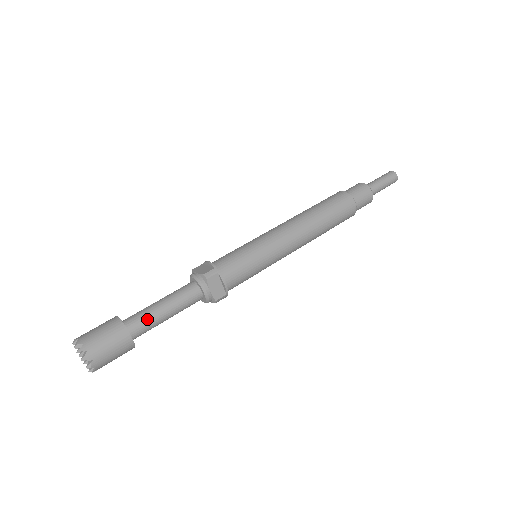
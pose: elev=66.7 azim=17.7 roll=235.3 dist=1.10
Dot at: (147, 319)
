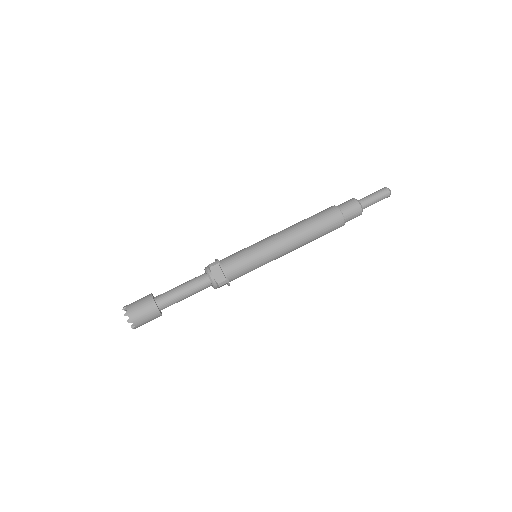
Dot at: (169, 294)
